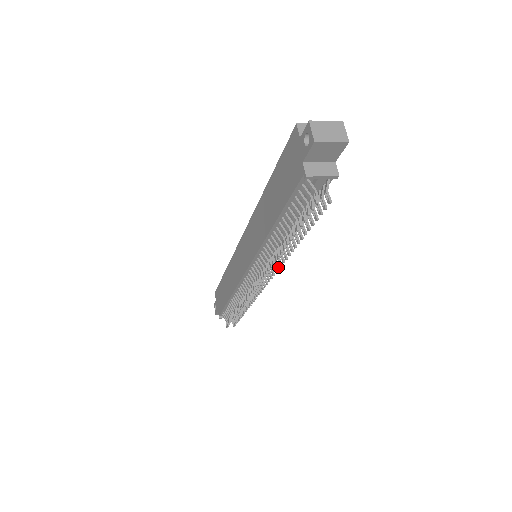
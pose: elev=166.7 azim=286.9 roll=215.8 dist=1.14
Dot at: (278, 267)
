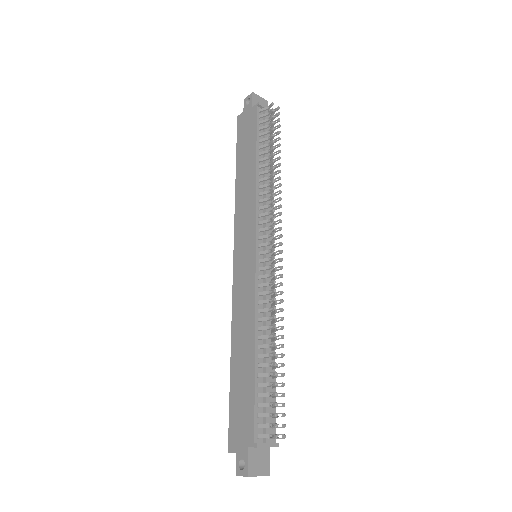
Dot at: (279, 205)
